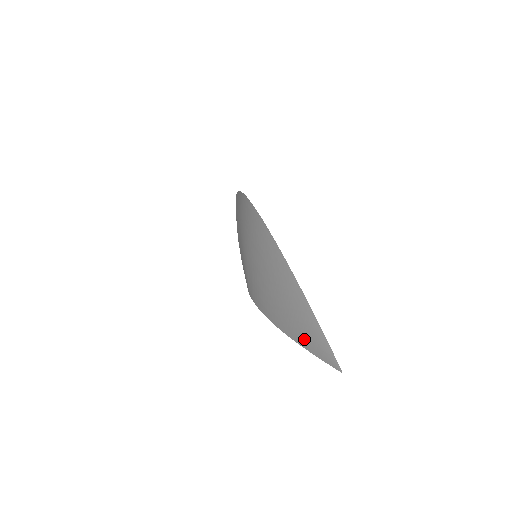
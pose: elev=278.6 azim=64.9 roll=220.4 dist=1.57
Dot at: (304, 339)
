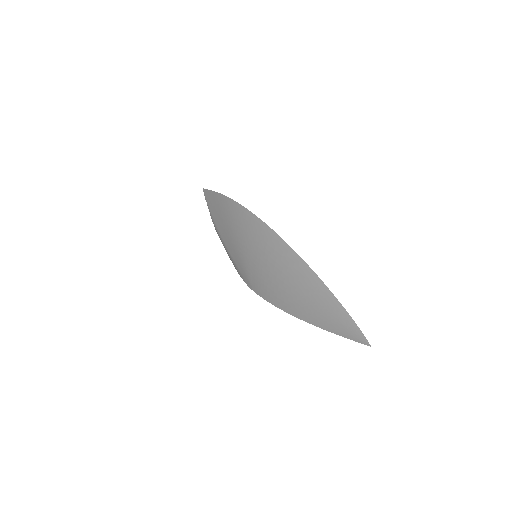
Dot at: (331, 326)
